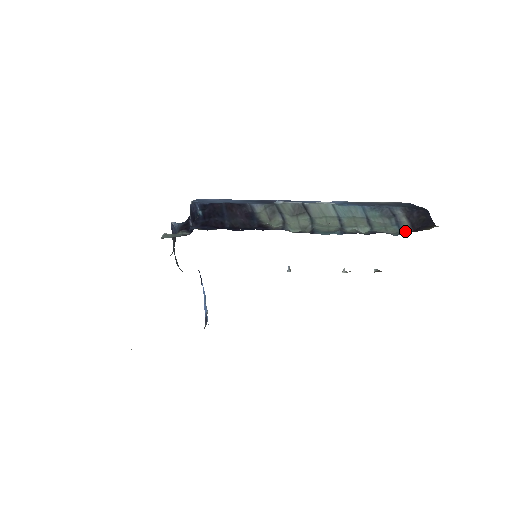
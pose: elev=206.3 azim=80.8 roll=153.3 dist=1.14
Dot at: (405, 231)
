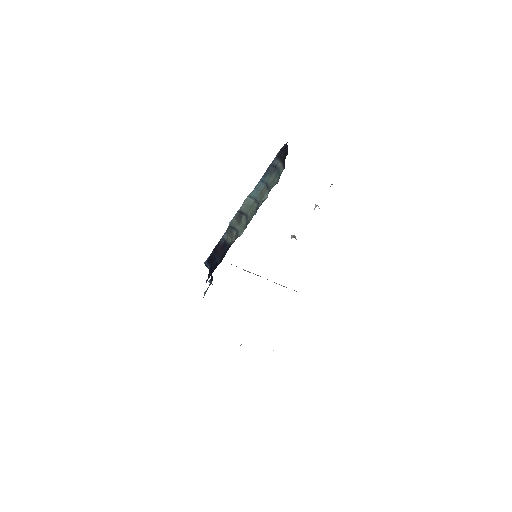
Dot at: occluded
